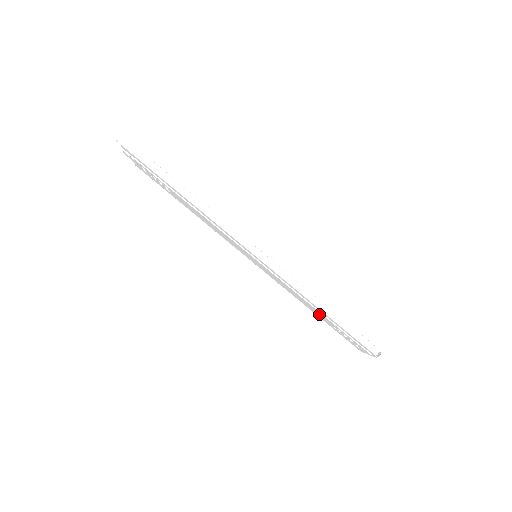
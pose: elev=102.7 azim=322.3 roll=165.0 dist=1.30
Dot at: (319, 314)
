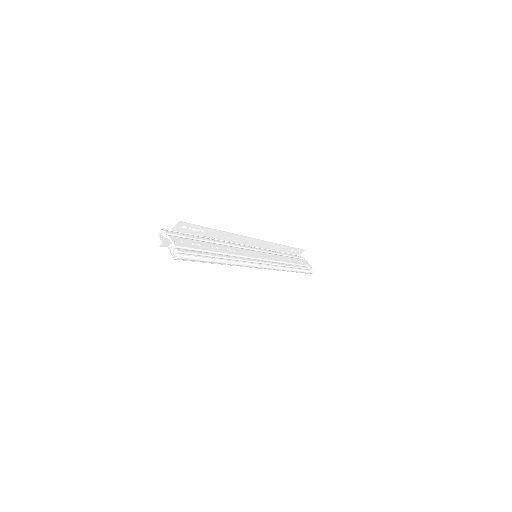
Dot at: occluded
